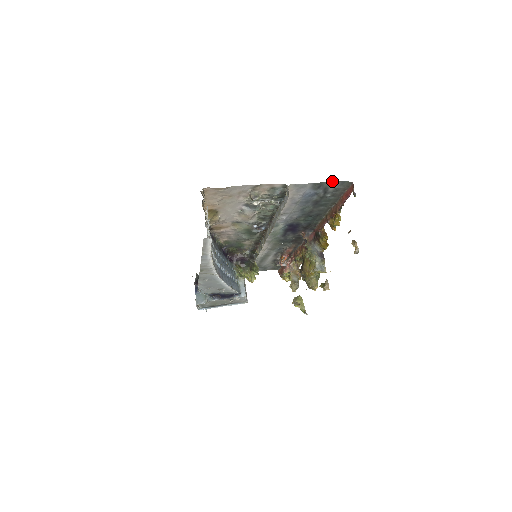
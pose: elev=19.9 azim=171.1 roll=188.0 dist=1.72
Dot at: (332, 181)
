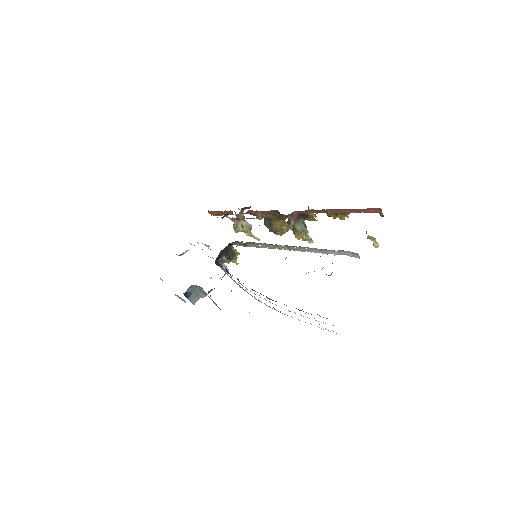
Dot at: occluded
